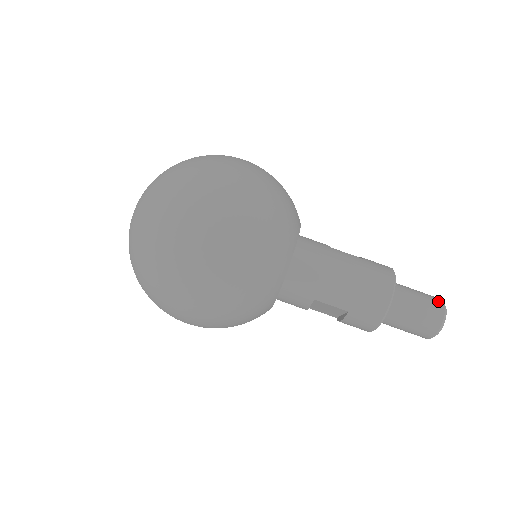
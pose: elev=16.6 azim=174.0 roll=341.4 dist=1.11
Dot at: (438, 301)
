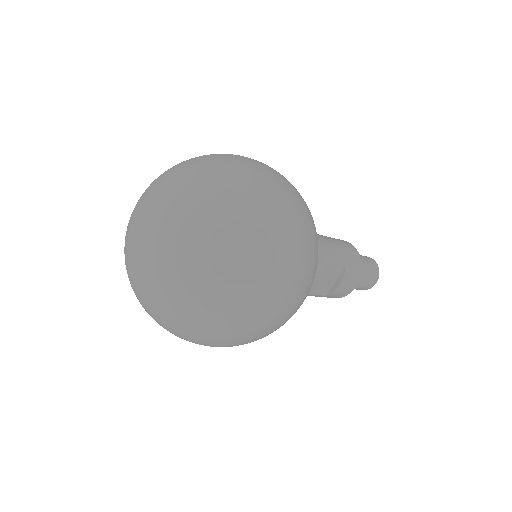
Dot at: occluded
